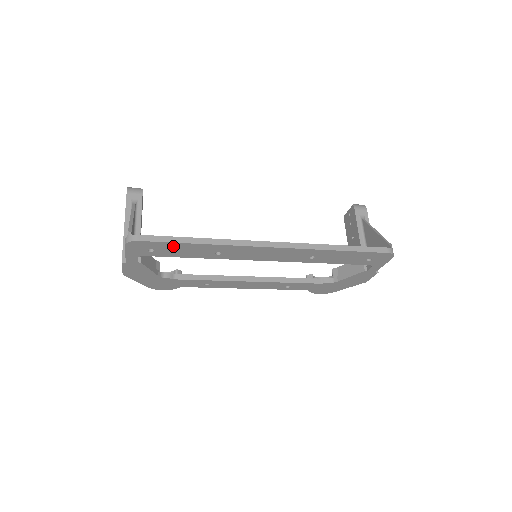
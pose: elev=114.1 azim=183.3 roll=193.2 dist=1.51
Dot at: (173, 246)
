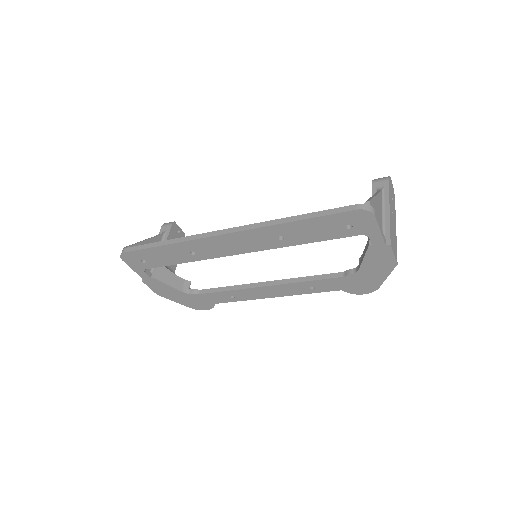
Dot at: (152, 253)
